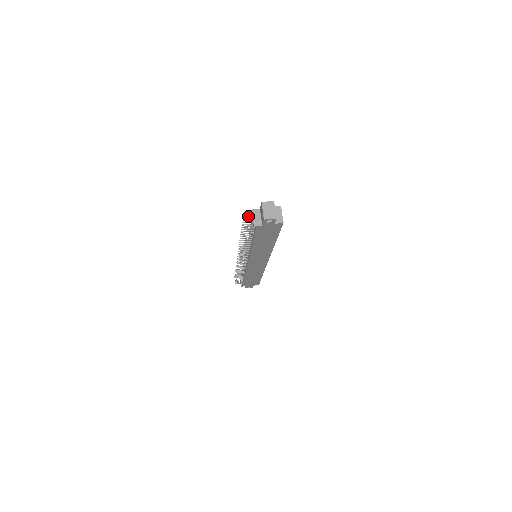
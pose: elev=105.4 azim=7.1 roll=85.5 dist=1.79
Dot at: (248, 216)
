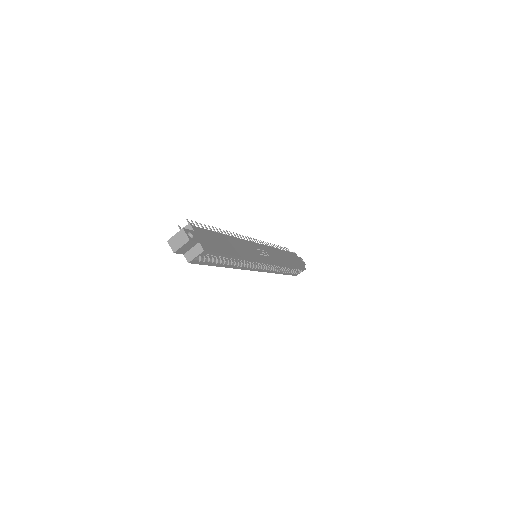
Dot at: occluded
